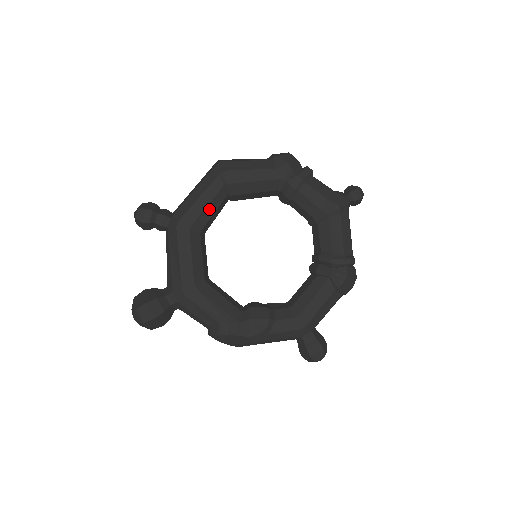
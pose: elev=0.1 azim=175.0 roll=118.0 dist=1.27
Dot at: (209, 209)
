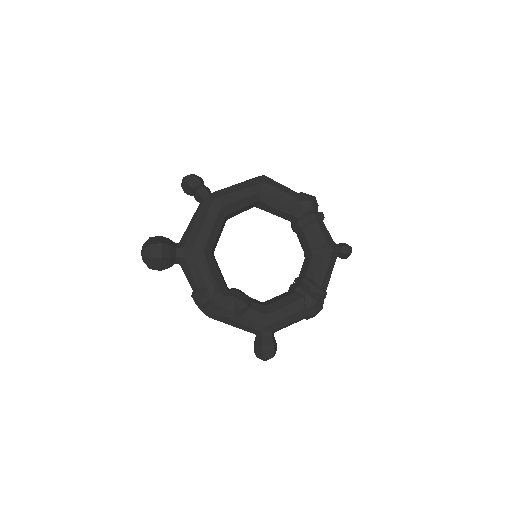
Dot at: (241, 203)
